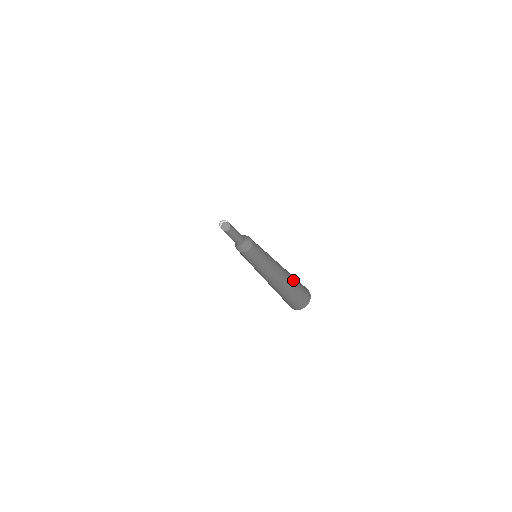
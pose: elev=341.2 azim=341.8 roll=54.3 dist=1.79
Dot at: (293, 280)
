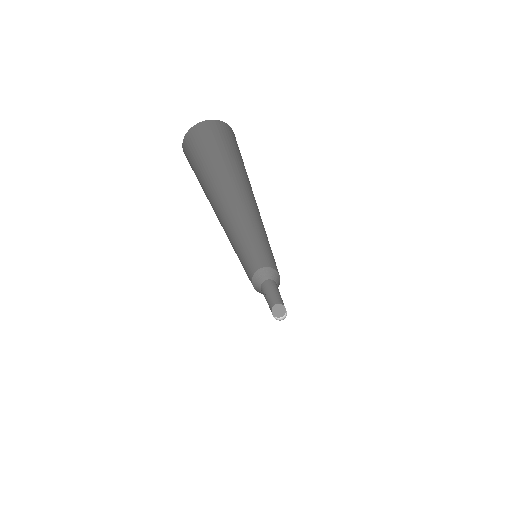
Dot at: (242, 176)
